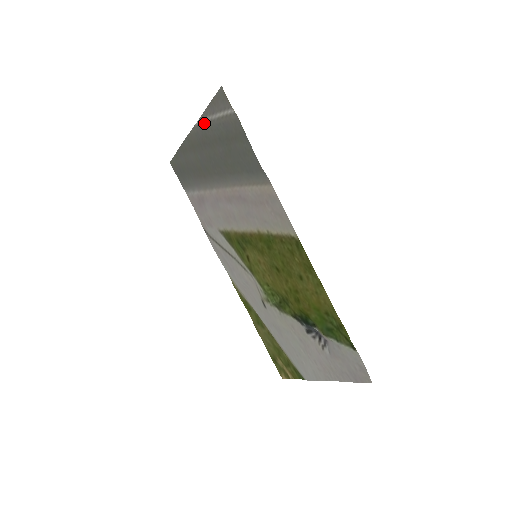
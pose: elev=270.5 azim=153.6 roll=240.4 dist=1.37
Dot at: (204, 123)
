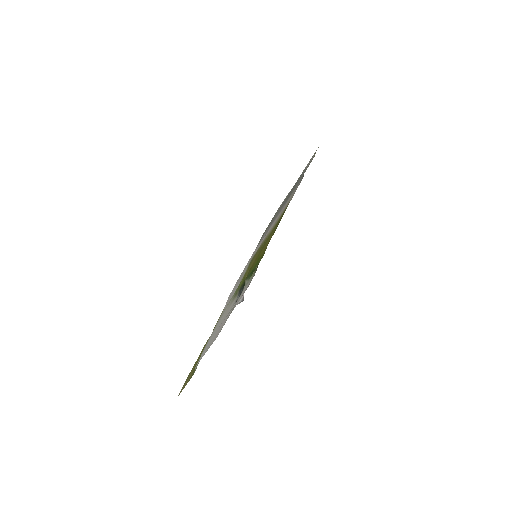
Dot at: occluded
